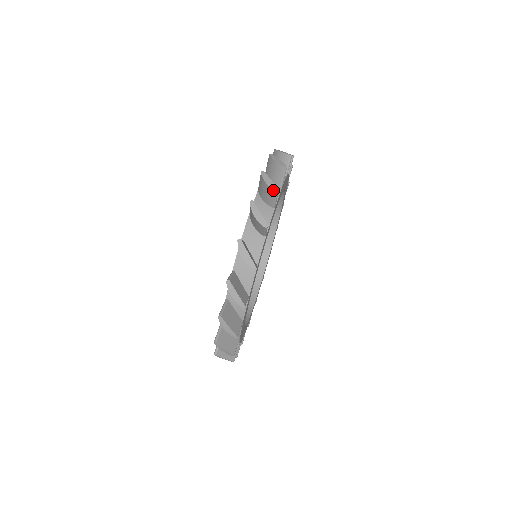
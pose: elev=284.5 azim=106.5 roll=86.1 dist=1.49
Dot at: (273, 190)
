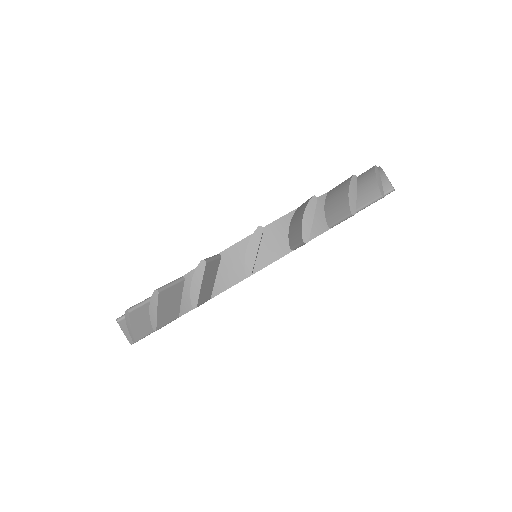
Dot at: (349, 208)
